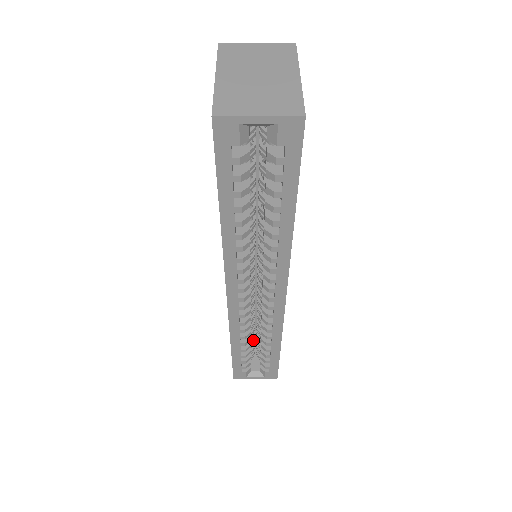
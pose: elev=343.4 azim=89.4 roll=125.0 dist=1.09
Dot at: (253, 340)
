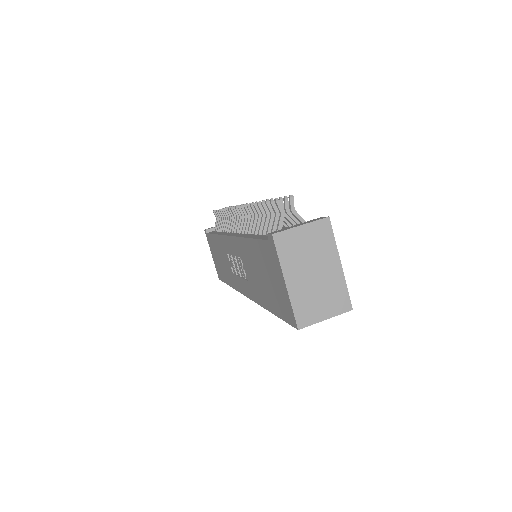
Dot at: occluded
